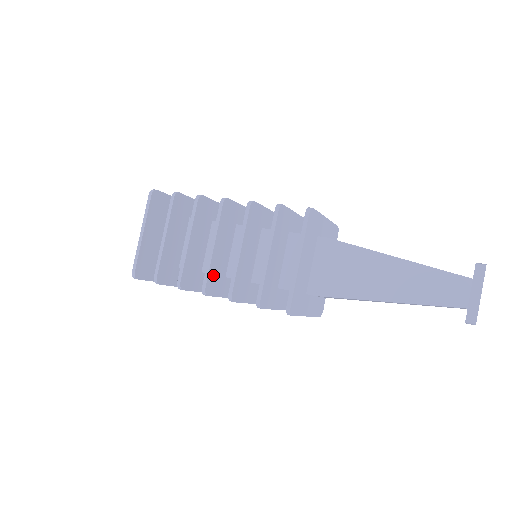
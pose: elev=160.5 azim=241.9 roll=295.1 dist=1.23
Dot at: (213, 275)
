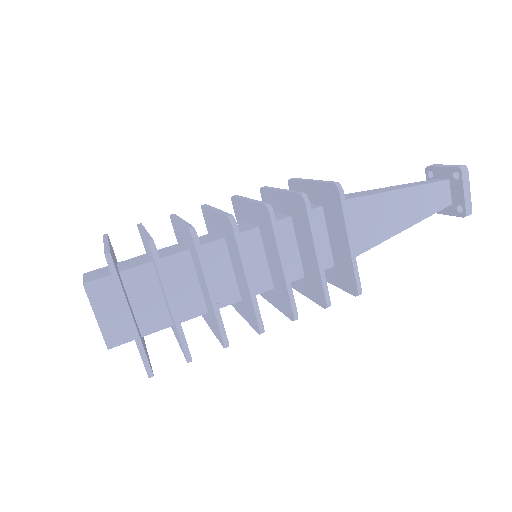
Dot at: occluded
